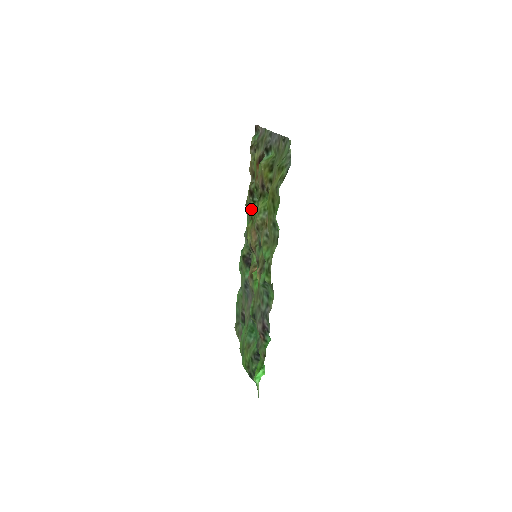
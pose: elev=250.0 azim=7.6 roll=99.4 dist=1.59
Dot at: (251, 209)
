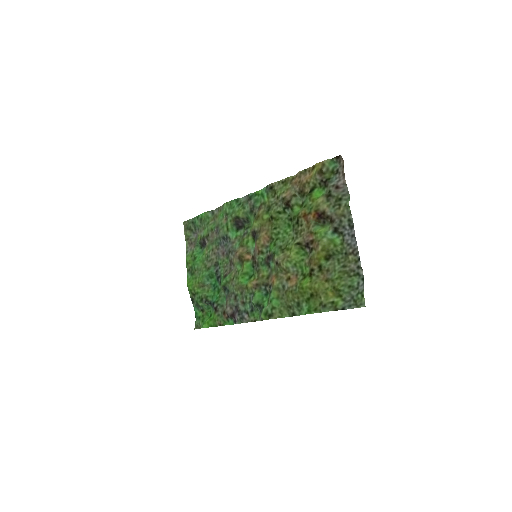
Dot at: (277, 212)
